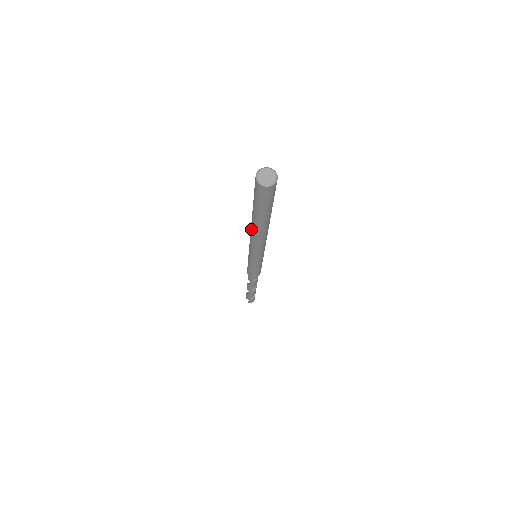
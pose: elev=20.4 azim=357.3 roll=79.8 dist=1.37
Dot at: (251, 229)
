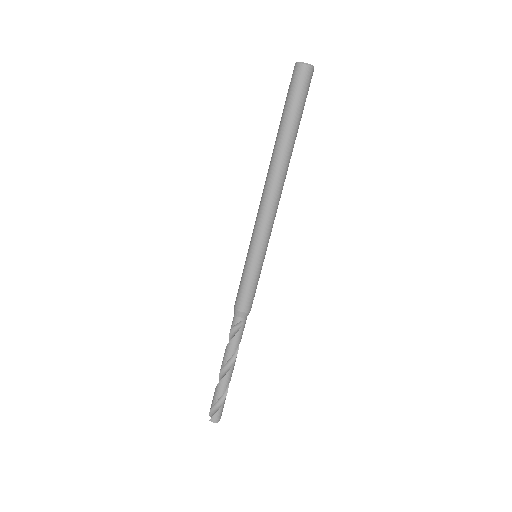
Dot at: (268, 172)
